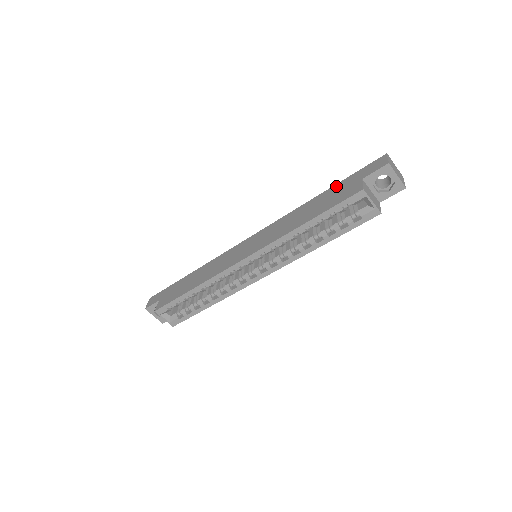
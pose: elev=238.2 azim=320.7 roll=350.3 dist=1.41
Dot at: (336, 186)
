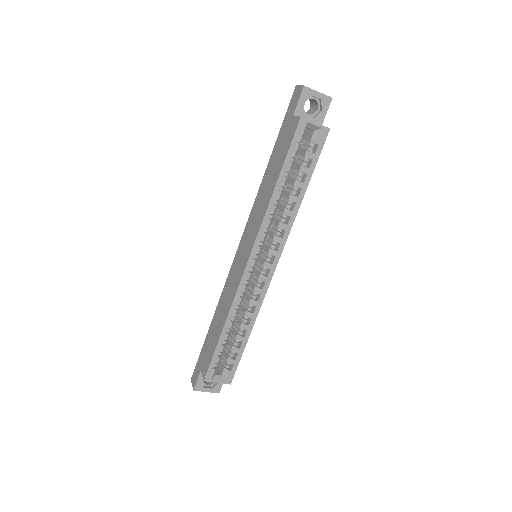
Dot at: (277, 142)
